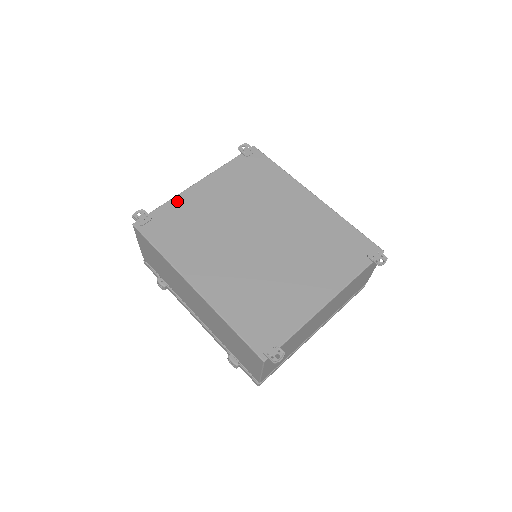
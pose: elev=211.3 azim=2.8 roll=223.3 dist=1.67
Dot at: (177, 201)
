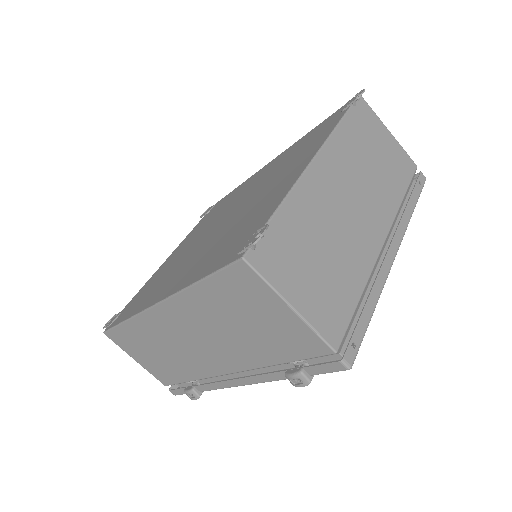
Dot at: (146, 284)
